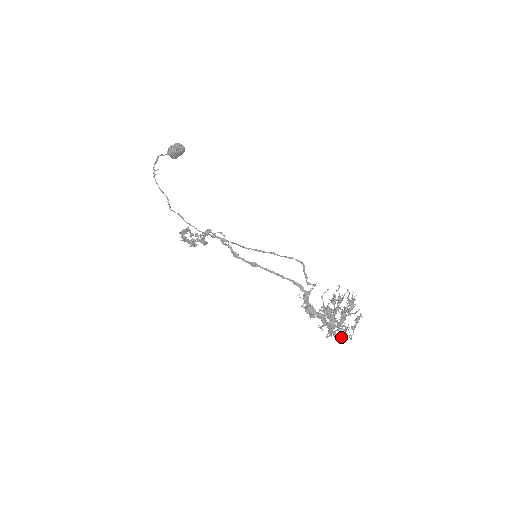
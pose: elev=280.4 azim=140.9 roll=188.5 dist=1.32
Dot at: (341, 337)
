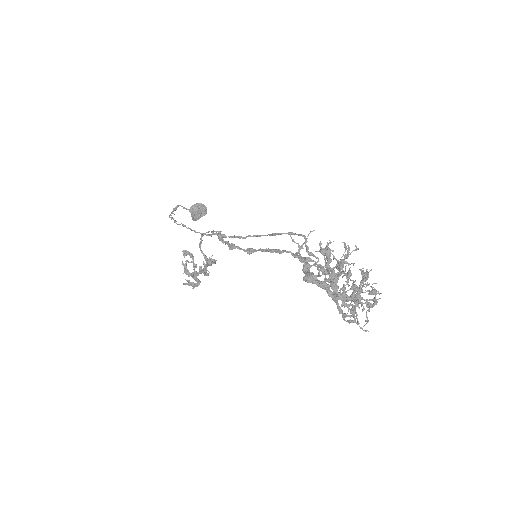
Dot at: (350, 305)
